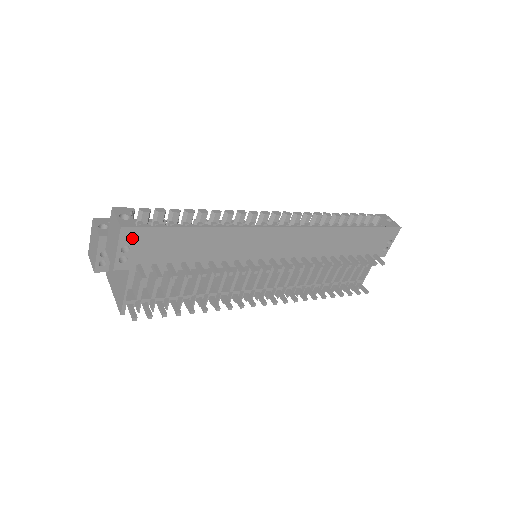
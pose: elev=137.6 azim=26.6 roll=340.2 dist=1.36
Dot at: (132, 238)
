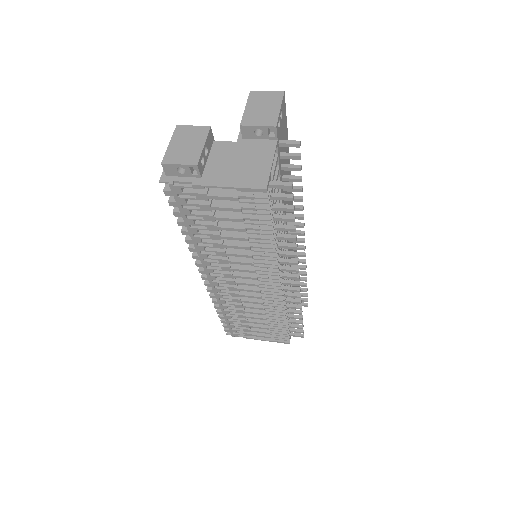
Dot at: (283, 110)
